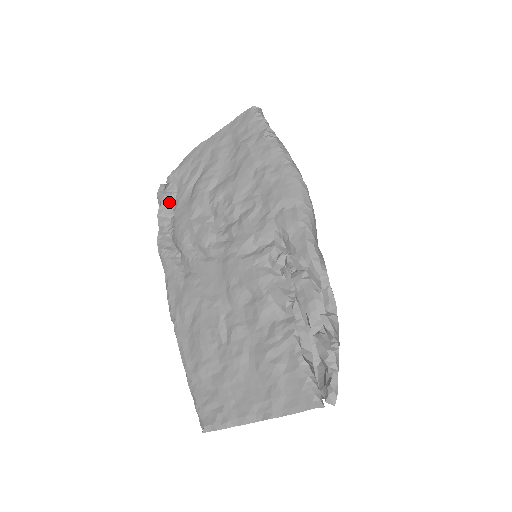
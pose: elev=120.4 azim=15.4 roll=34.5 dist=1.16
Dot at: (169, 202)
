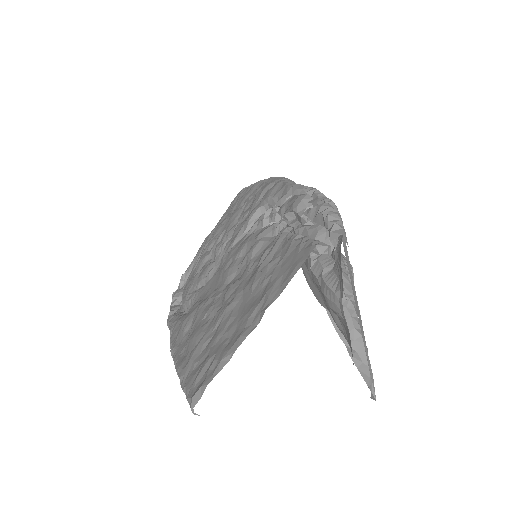
Dot at: (181, 292)
